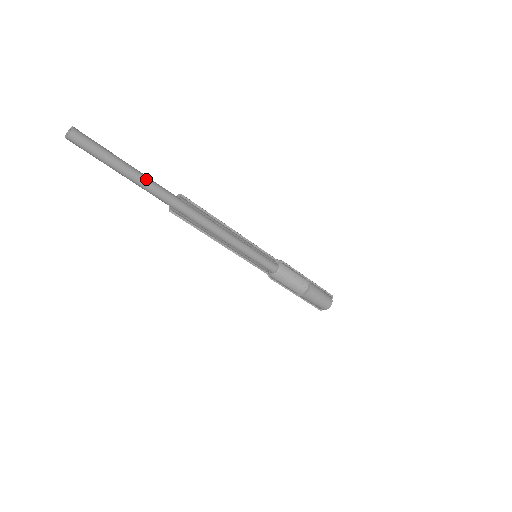
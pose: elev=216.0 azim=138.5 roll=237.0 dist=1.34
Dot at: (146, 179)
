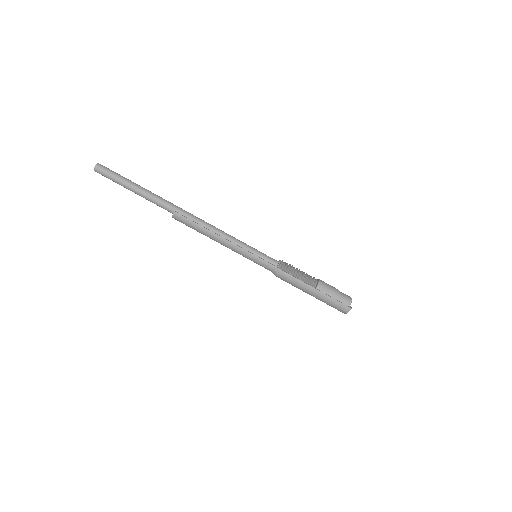
Dot at: occluded
